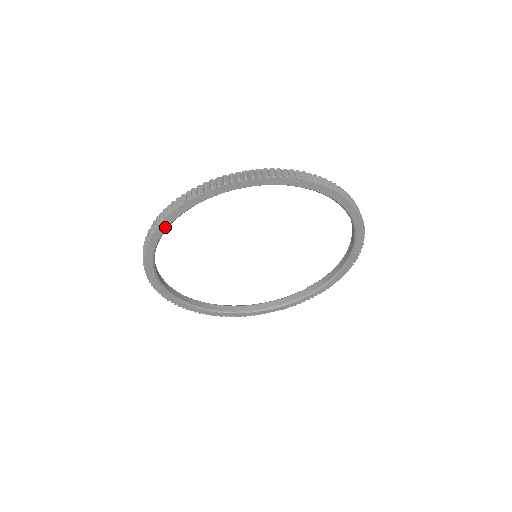
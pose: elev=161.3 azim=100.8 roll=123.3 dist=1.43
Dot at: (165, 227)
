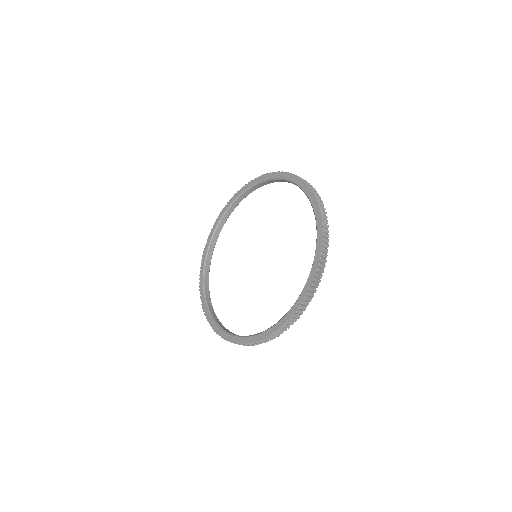
Dot at: (214, 230)
